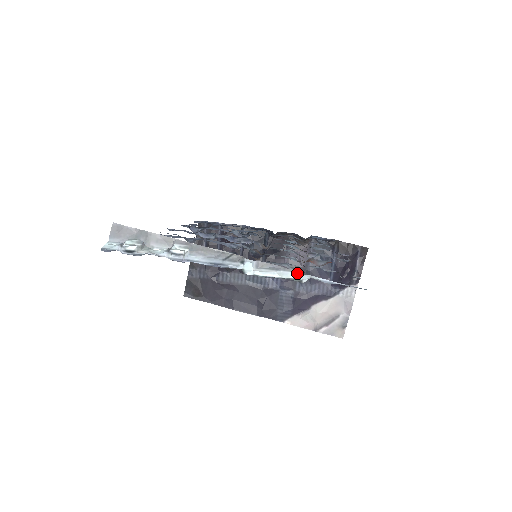
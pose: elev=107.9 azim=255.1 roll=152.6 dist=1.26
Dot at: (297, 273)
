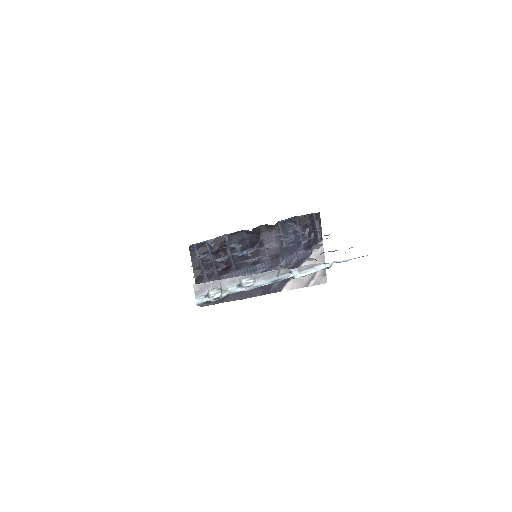
Dot at: (325, 264)
